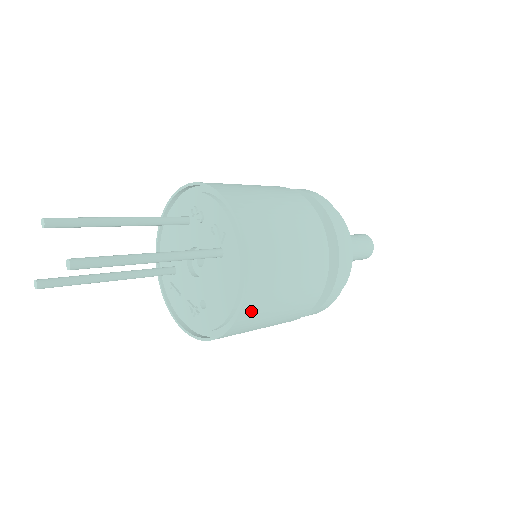
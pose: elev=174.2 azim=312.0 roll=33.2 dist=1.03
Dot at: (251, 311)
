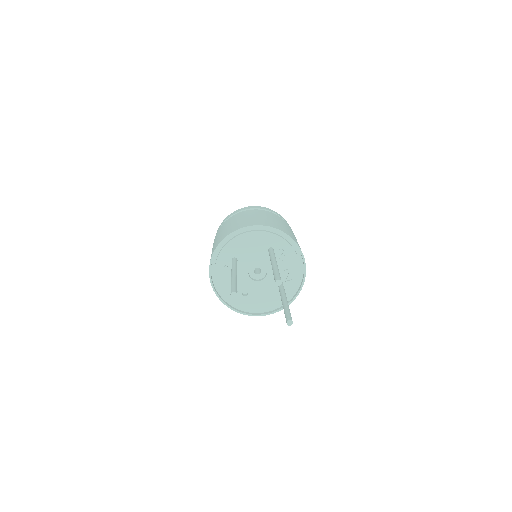
Dot at: (267, 311)
